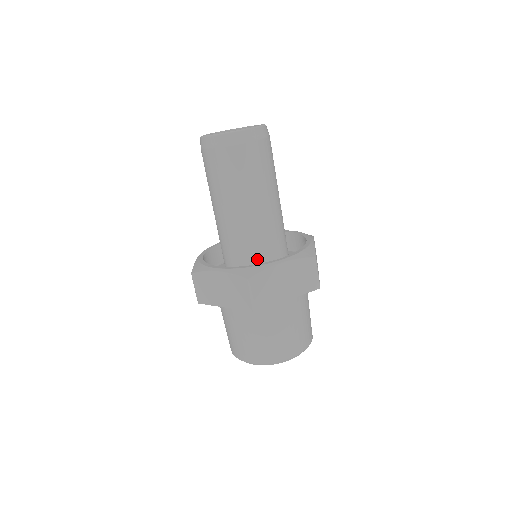
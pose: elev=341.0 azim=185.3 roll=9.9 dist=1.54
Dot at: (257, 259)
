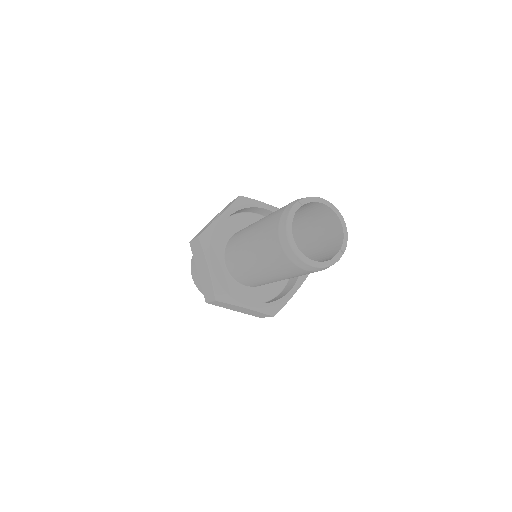
Dot at: (244, 279)
